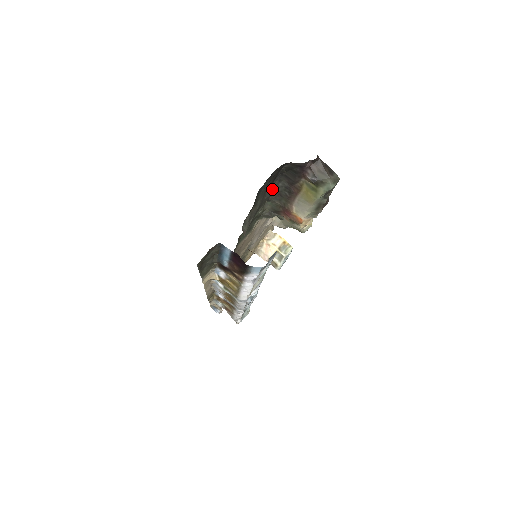
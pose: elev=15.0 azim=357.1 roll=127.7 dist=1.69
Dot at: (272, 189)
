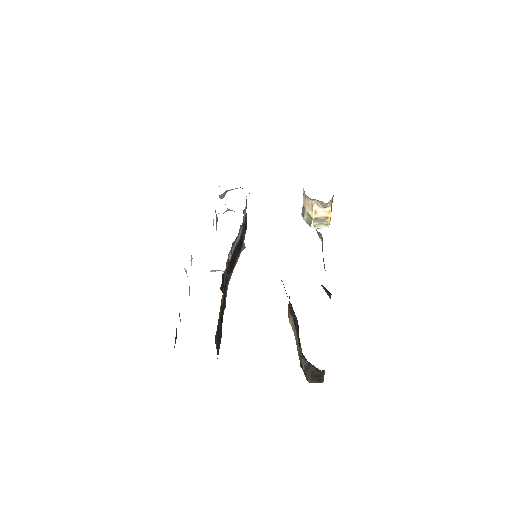
Dot at: occluded
